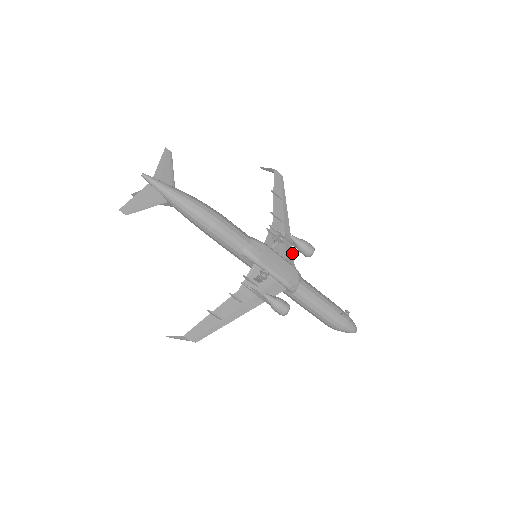
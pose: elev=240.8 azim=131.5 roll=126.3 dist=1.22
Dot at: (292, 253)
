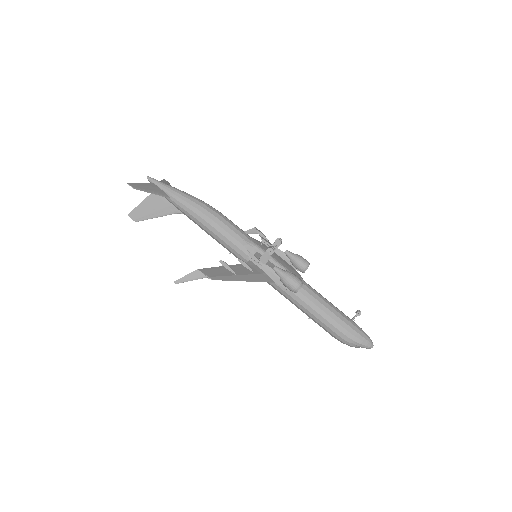
Dot at: occluded
